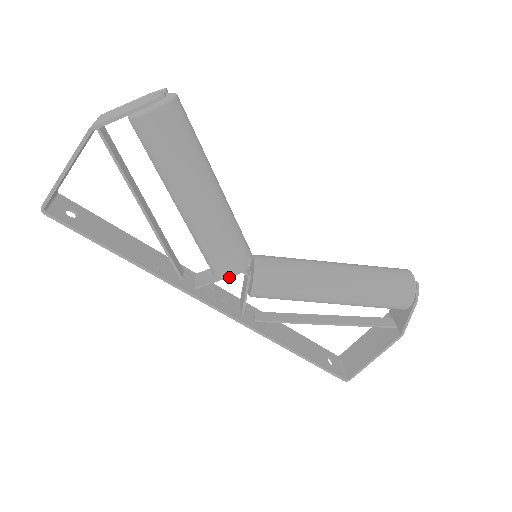
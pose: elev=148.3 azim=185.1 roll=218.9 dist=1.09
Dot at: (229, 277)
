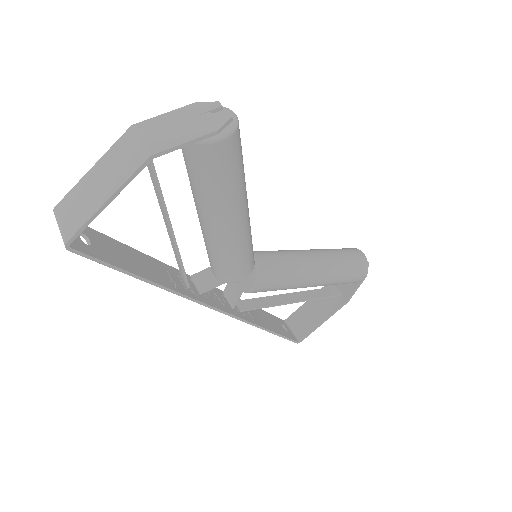
Dot at: (238, 281)
